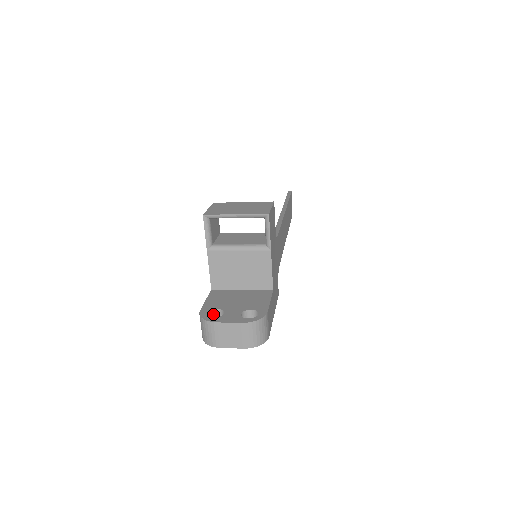
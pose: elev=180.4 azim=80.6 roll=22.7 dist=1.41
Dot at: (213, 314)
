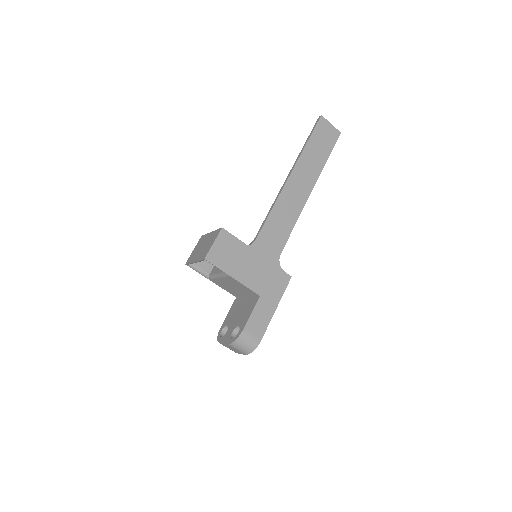
Dot at: occluded
